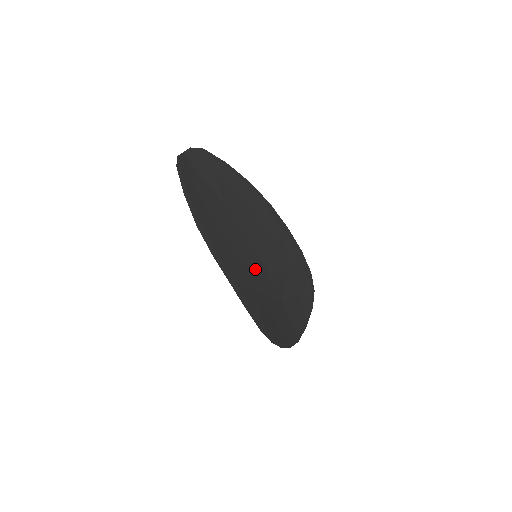
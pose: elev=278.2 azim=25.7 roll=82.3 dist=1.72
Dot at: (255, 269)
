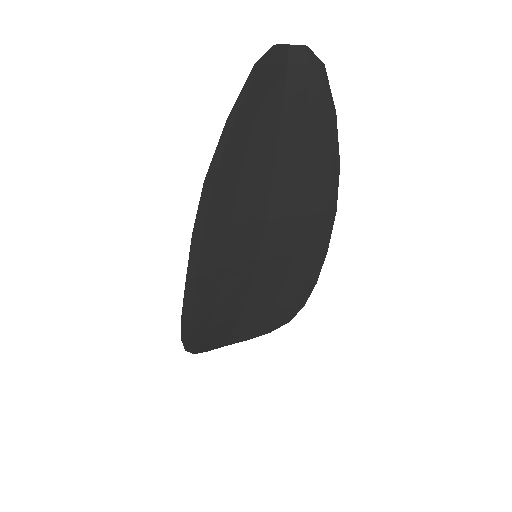
Dot at: (239, 273)
